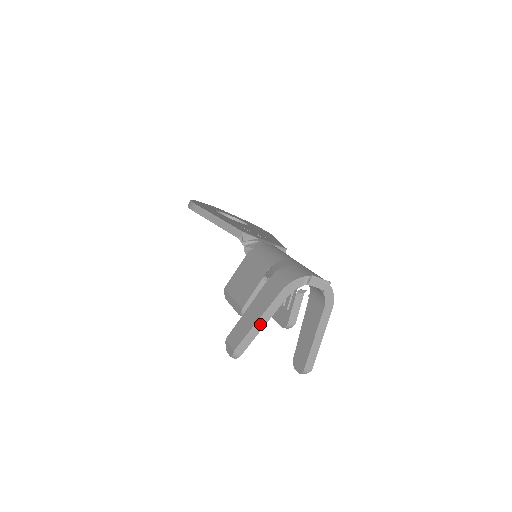
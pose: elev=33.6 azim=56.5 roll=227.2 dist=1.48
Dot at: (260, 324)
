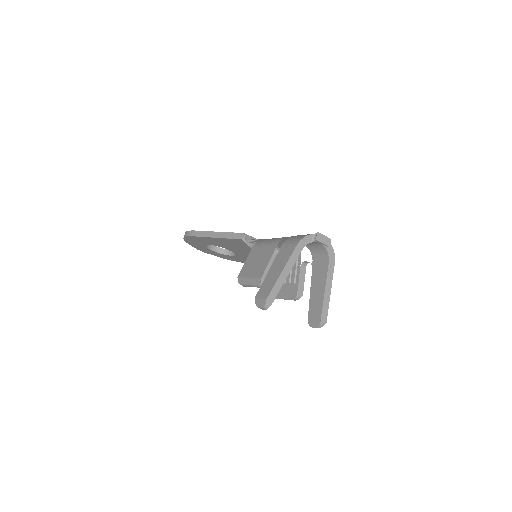
Dot at: (284, 275)
